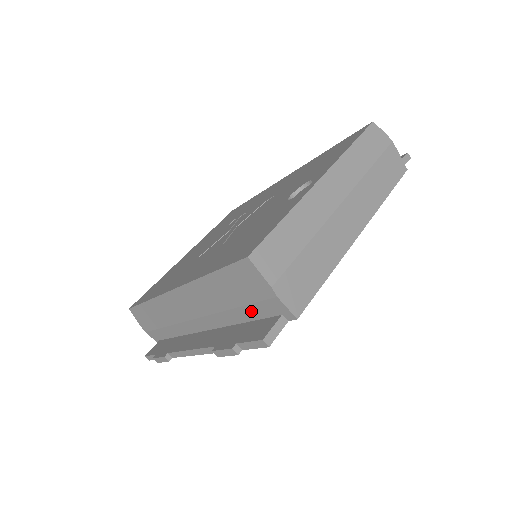
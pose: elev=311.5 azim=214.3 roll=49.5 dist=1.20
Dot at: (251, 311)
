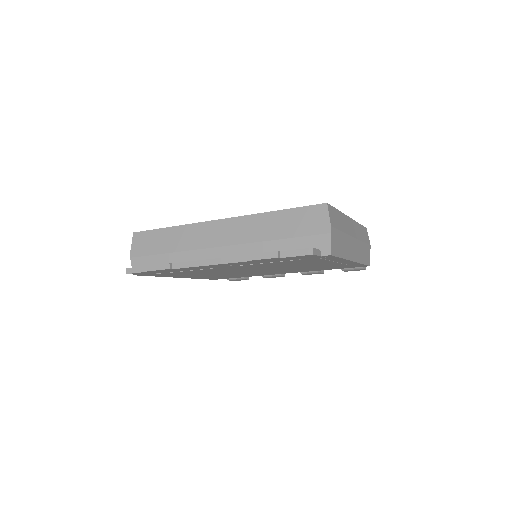
Dot at: (294, 244)
